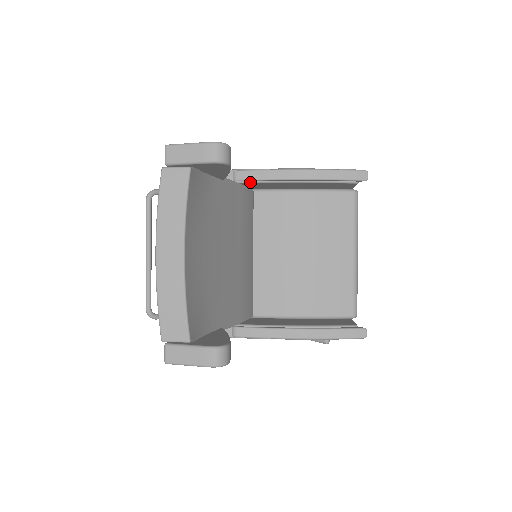
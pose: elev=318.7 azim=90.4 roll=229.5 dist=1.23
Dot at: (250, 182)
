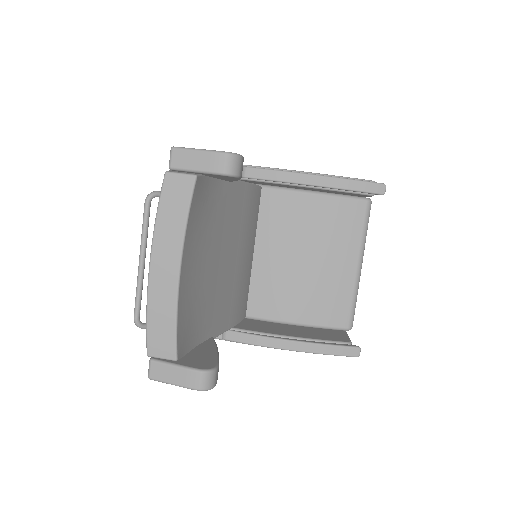
Dot at: (259, 181)
